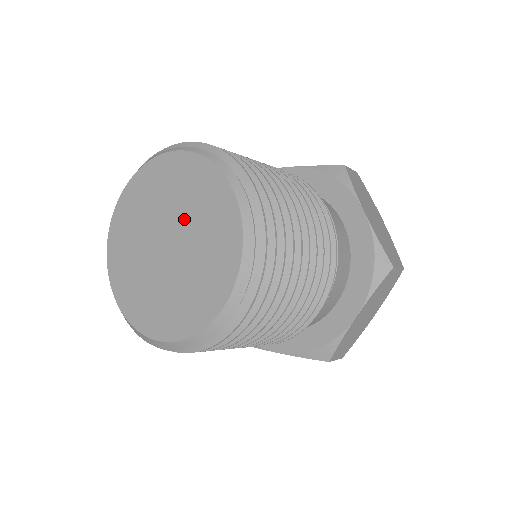
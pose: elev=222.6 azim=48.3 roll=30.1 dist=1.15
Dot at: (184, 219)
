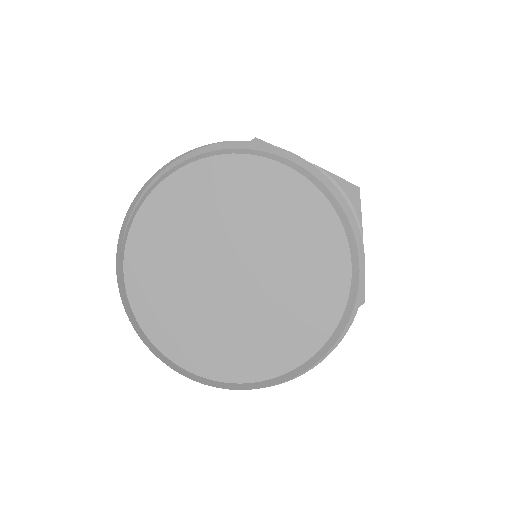
Dot at: (271, 254)
